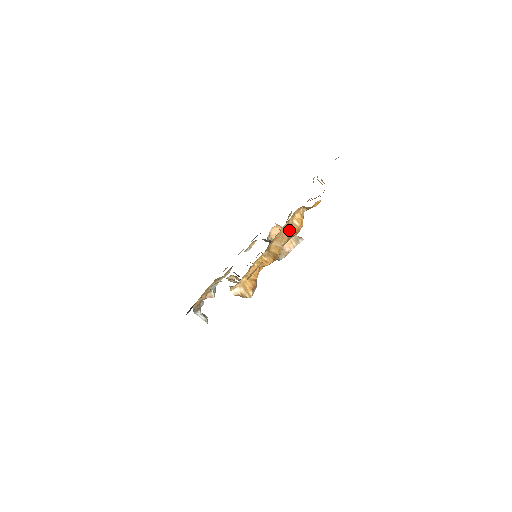
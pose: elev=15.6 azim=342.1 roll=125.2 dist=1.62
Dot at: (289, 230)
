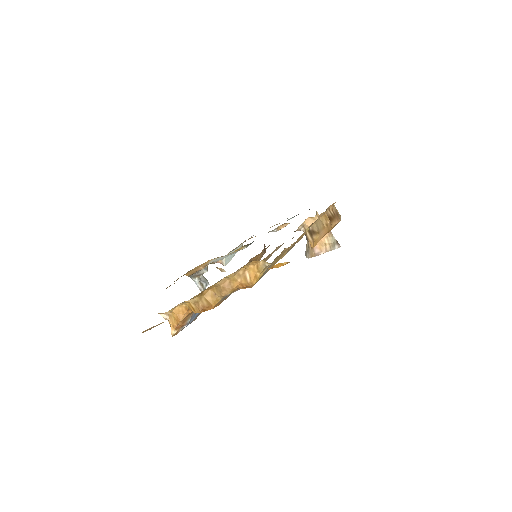
Dot at: (235, 282)
